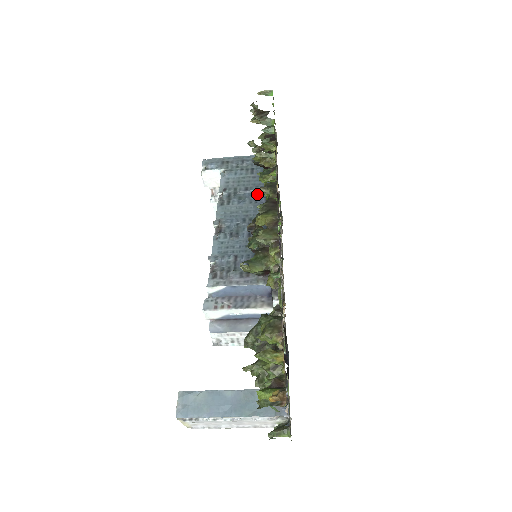
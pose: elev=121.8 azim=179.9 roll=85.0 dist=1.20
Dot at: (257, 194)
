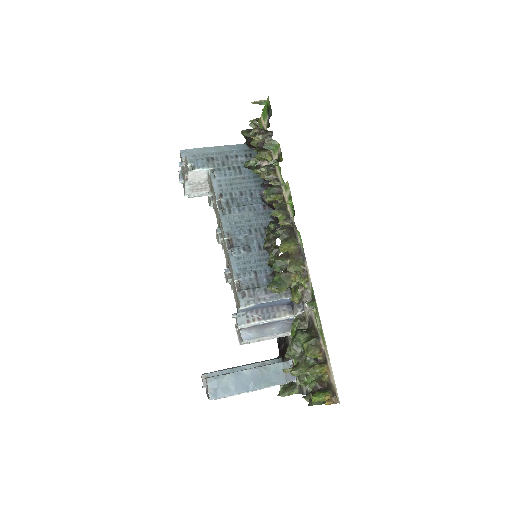
Dot at: (253, 199)
